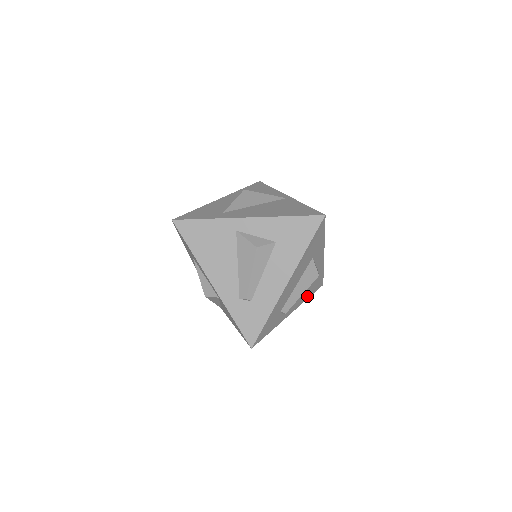
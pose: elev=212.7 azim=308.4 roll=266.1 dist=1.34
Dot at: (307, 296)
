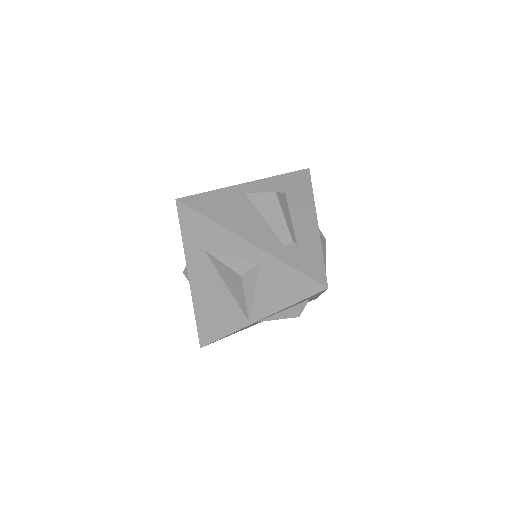
Dot at: occluded
